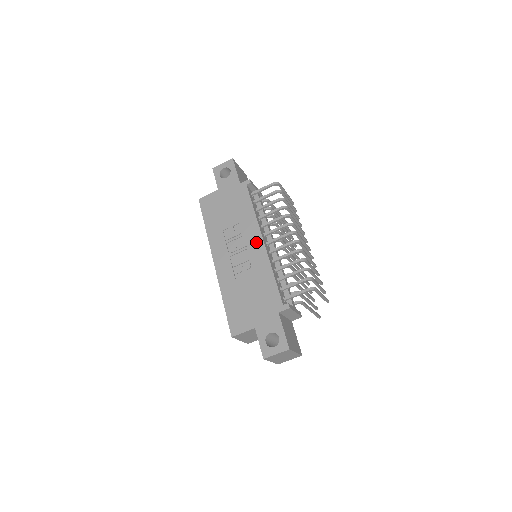
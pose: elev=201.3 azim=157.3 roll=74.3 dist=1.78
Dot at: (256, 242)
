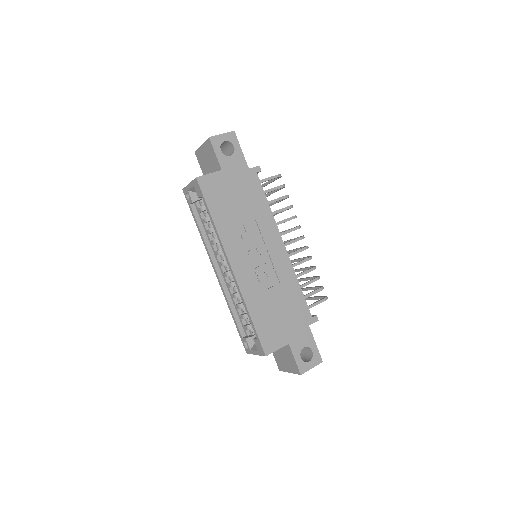
Dot at: (277, 246)
